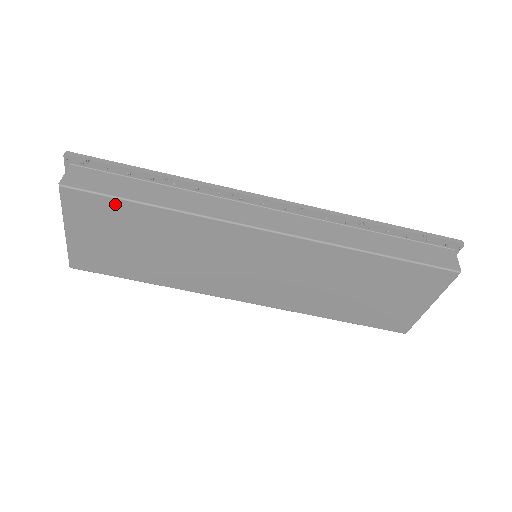
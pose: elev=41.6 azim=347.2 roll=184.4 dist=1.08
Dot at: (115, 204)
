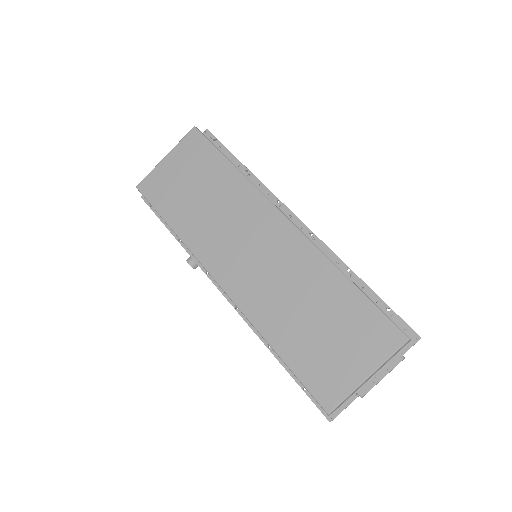
Dot at: (212, 151)
